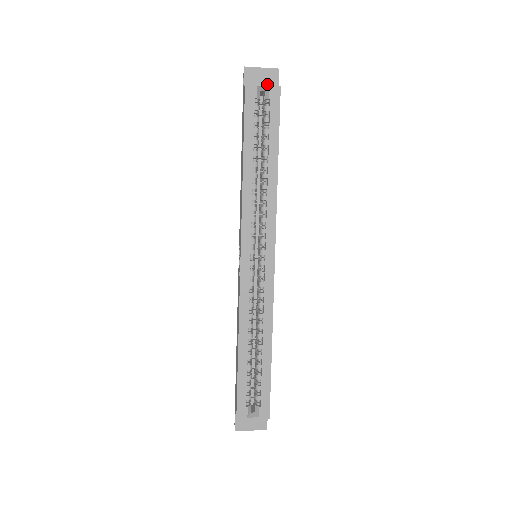
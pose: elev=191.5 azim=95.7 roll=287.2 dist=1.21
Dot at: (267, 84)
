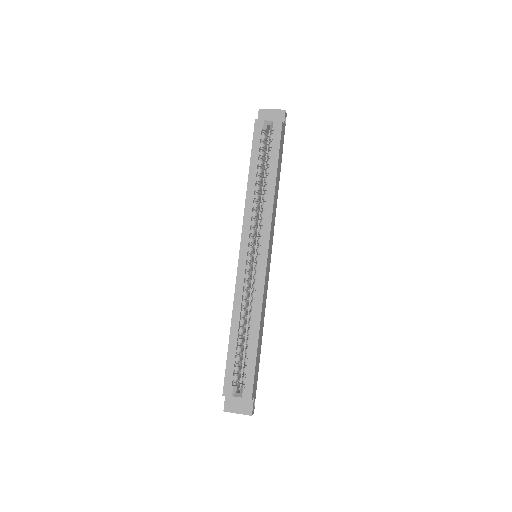
Dot at: occluded
